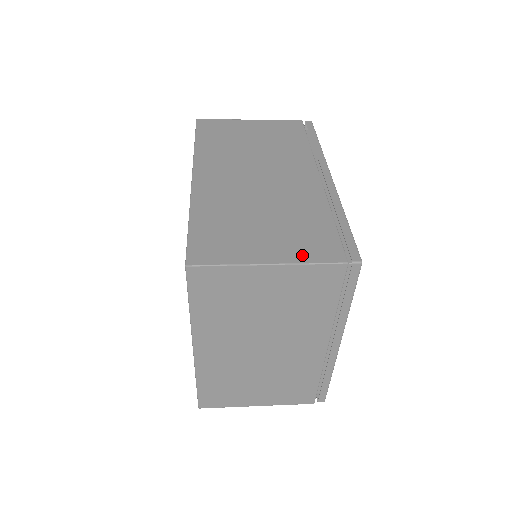
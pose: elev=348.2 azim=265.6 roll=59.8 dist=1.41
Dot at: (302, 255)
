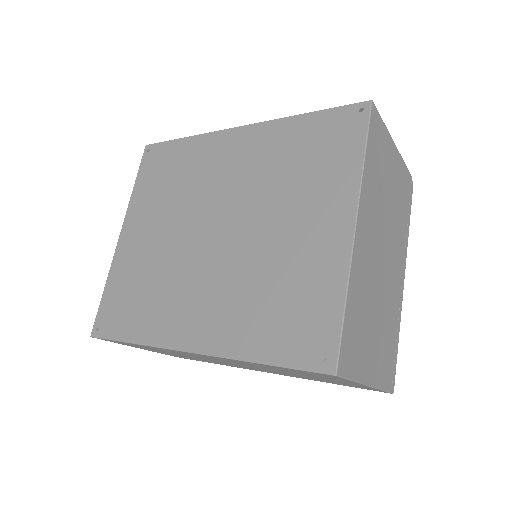
Dot at: occluded
